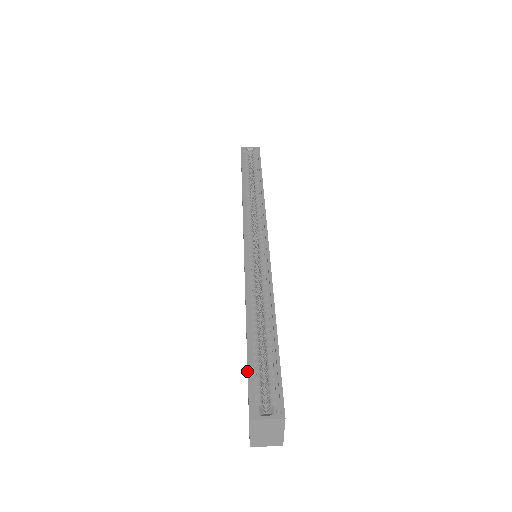
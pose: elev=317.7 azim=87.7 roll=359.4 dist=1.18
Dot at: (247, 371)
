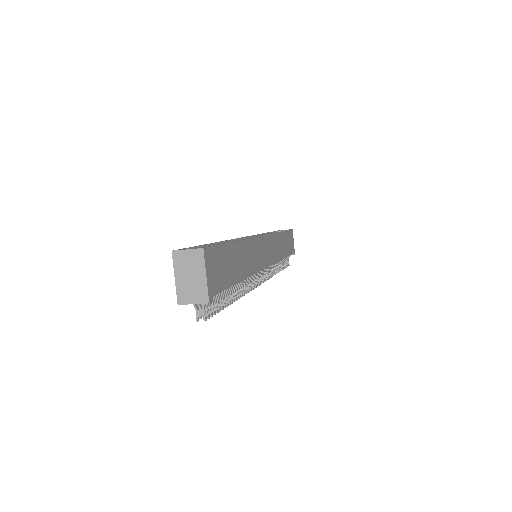
Dot at: occluded
